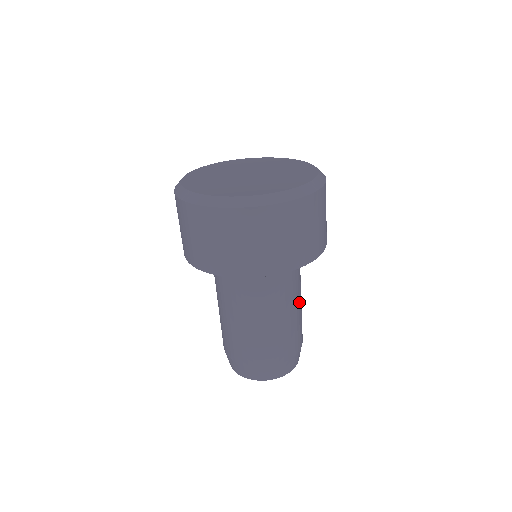
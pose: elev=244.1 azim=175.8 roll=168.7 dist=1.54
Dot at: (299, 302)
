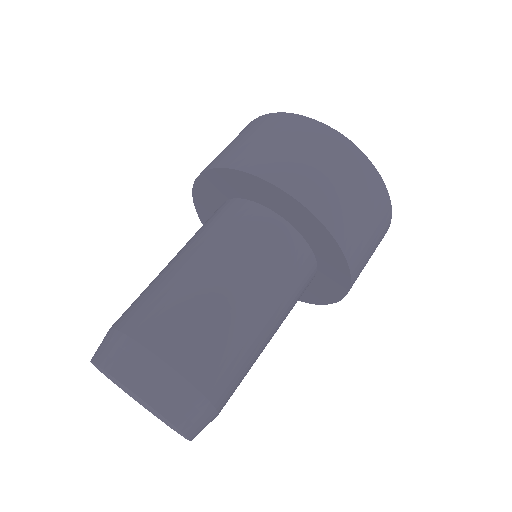
Dot at: (255, 312)
